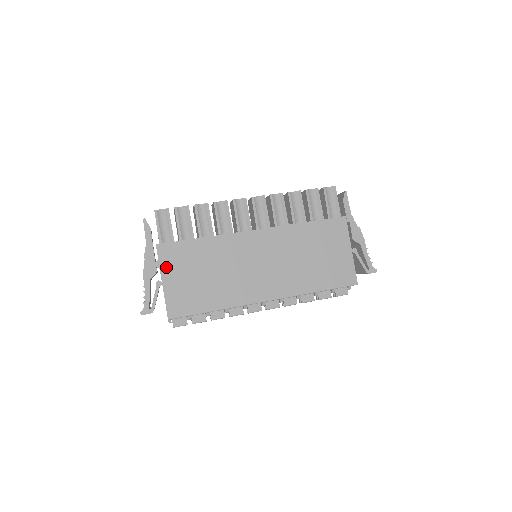
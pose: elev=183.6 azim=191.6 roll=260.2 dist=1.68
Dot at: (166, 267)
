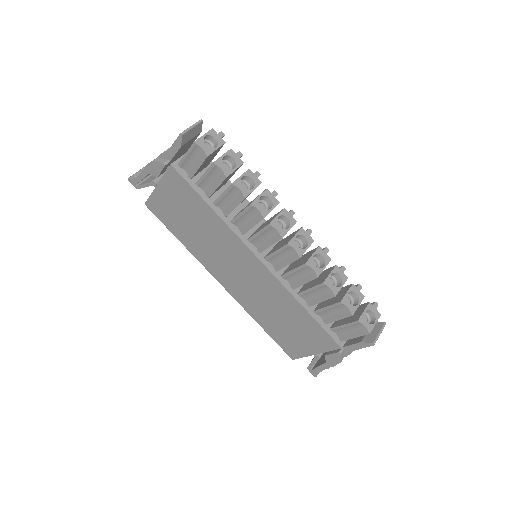
Dot at: (167, 184)
